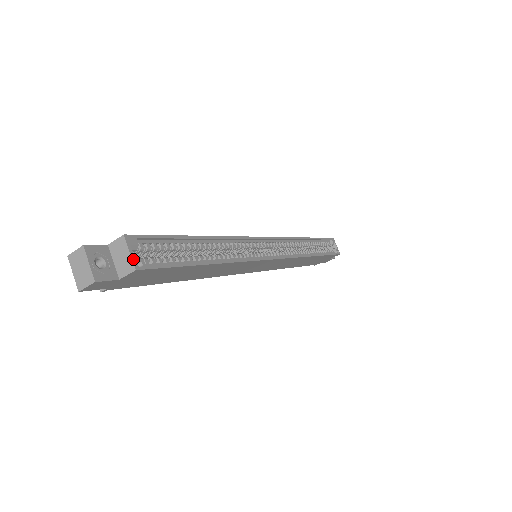
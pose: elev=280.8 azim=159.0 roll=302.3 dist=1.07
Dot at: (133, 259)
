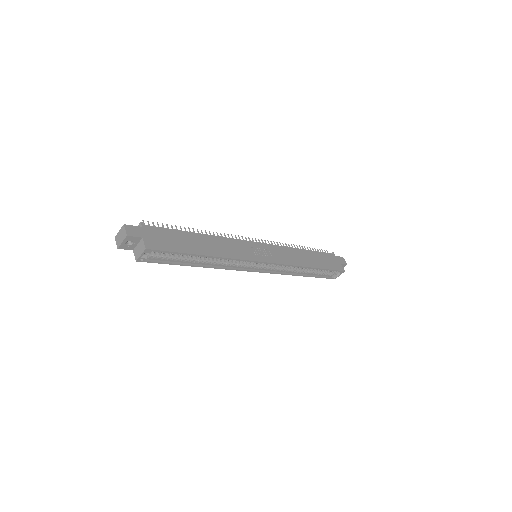
Dot at: (140, 258)
